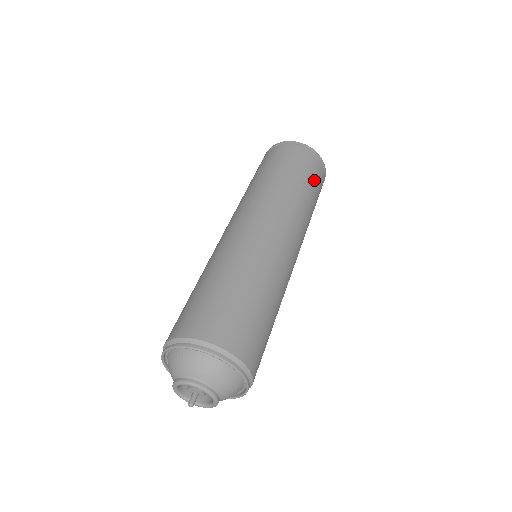
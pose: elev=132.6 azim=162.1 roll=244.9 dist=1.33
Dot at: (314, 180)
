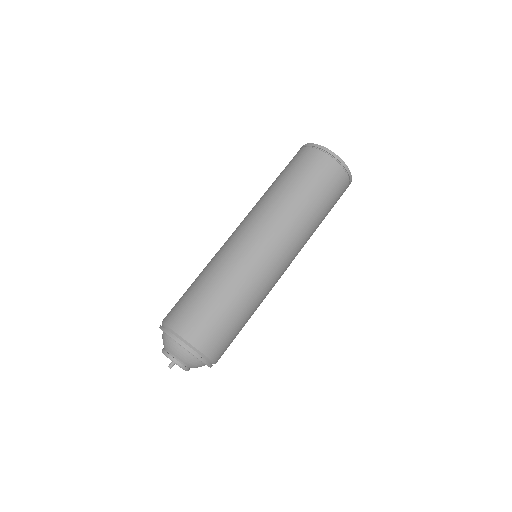
Dot at: (324, 186)
